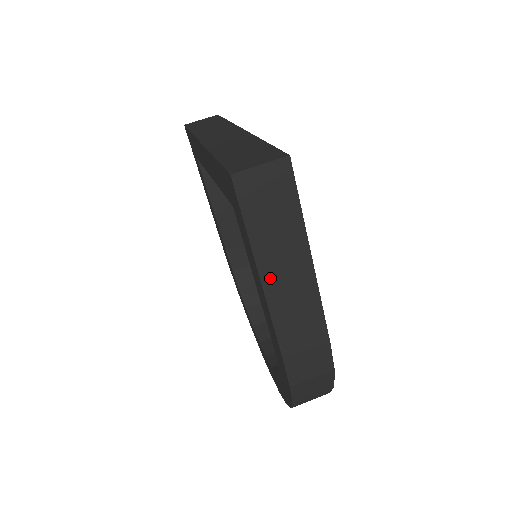
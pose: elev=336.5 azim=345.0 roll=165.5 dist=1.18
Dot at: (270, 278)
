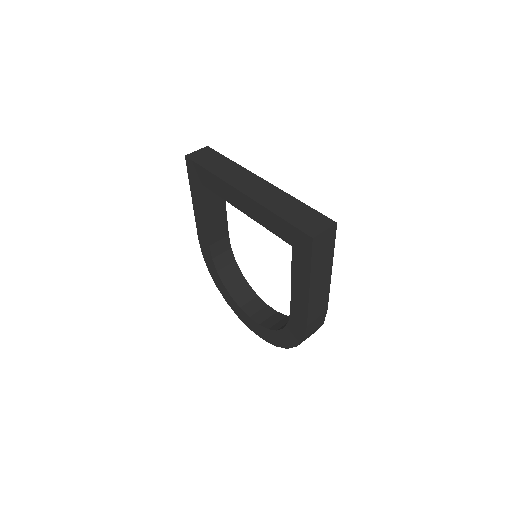
Dot at: (313, 285)
